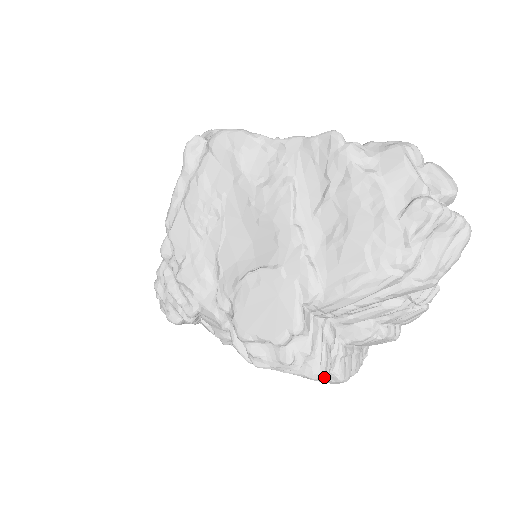
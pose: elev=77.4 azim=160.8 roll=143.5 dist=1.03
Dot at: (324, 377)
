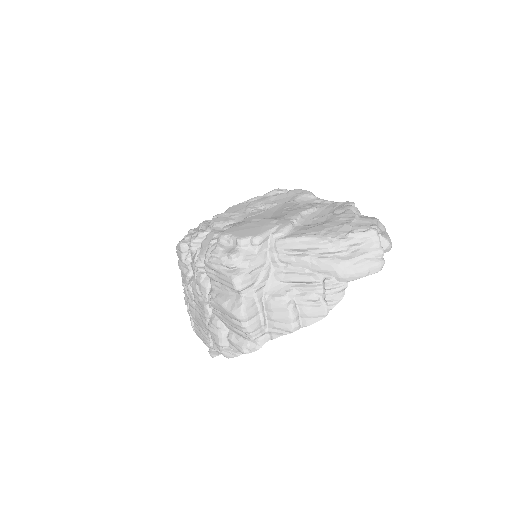
Dot at: (239, 286)
